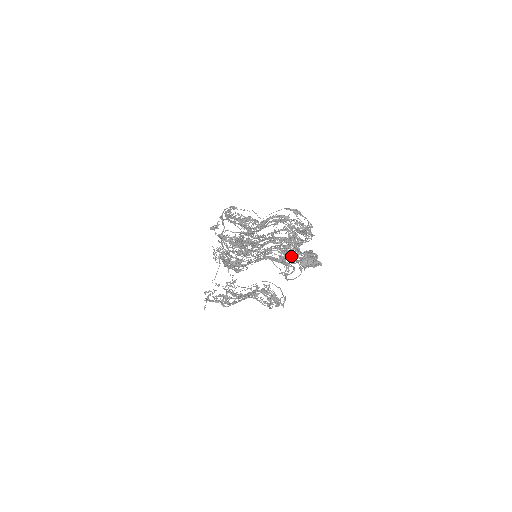
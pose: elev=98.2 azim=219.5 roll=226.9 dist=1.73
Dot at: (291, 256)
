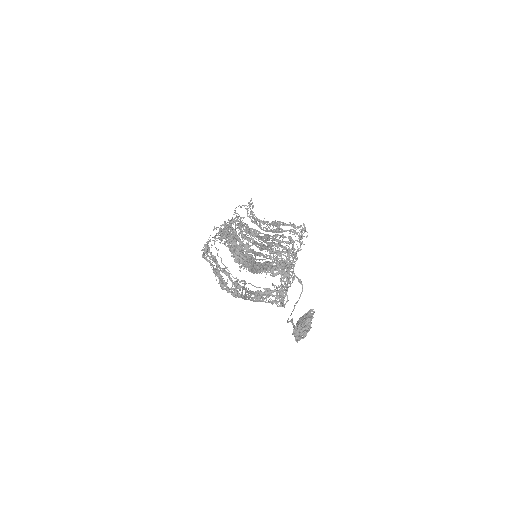
Dot at: (285, 282)
